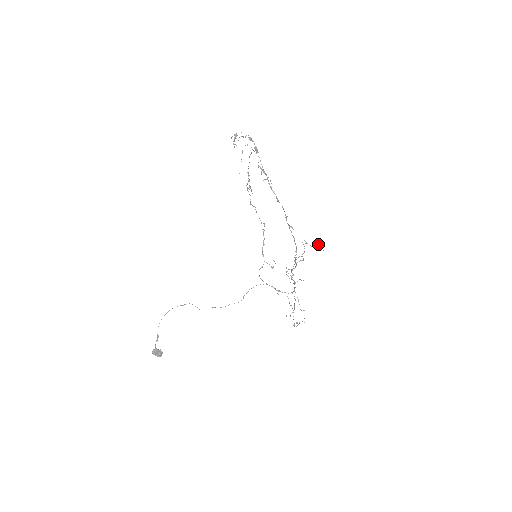
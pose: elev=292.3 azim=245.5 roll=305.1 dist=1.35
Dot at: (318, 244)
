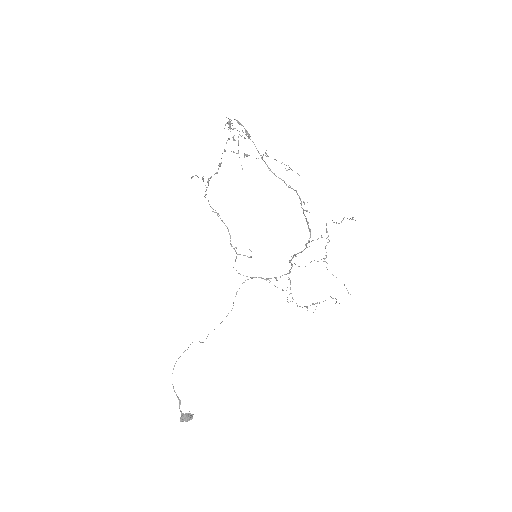
Dot at: (343, 218)
